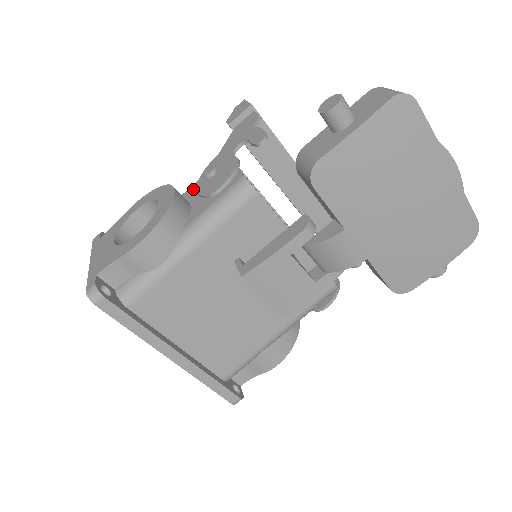
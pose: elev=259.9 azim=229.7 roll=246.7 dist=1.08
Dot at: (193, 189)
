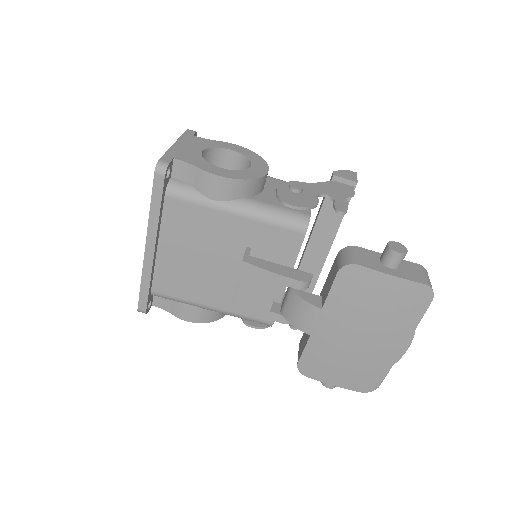
Dot at: (274, 181)
